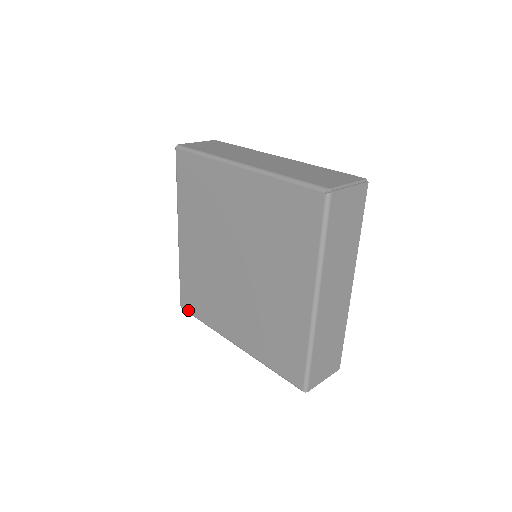
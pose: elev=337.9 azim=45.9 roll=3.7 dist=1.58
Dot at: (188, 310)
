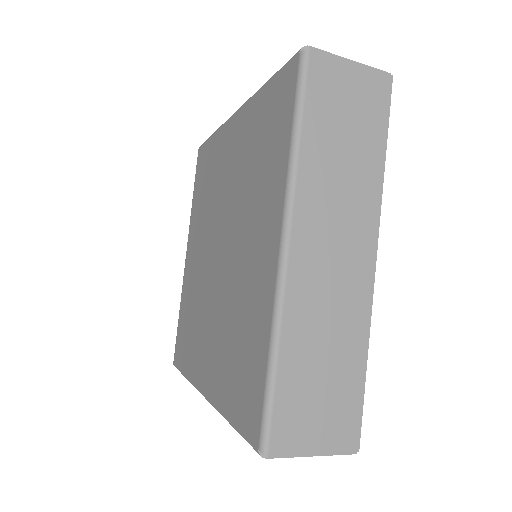
Dot at: (177, 364)
